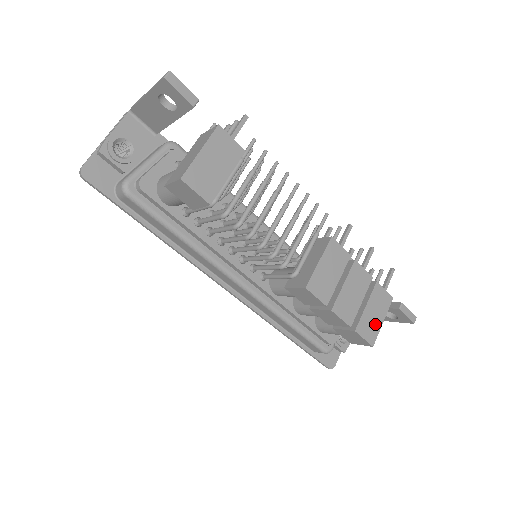
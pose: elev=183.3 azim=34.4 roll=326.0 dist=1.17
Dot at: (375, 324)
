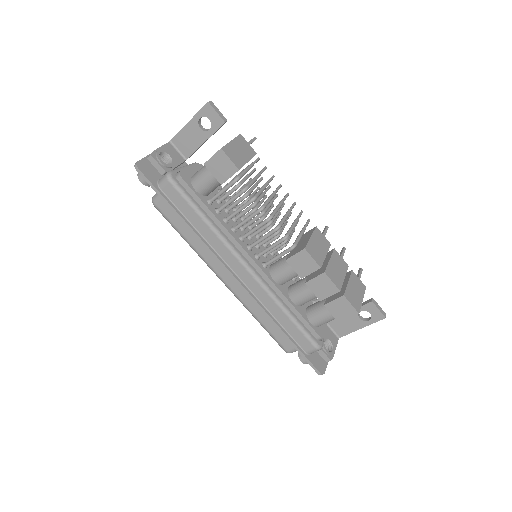
Dot at: (357, 298)
